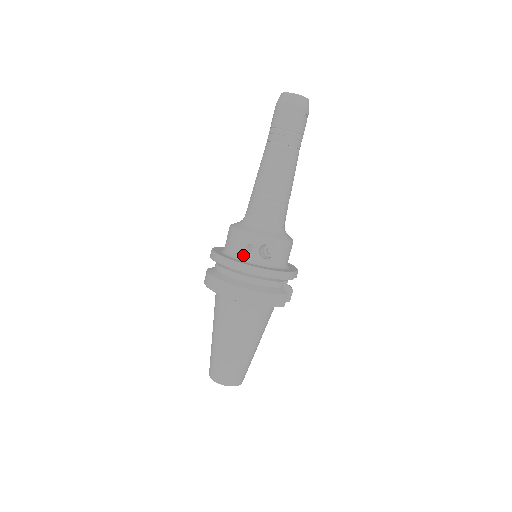
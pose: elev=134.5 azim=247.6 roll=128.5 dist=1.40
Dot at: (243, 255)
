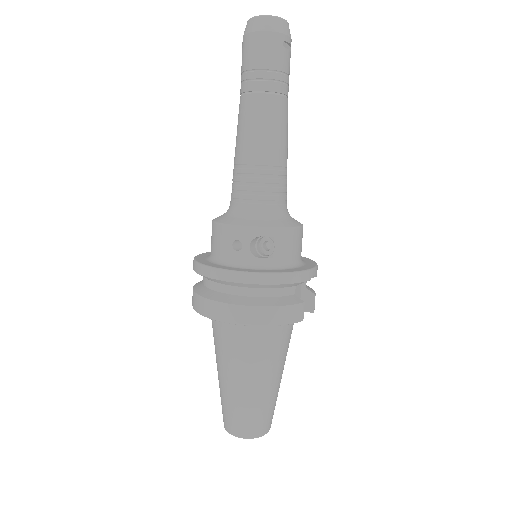
Dot at: (230, 258)
